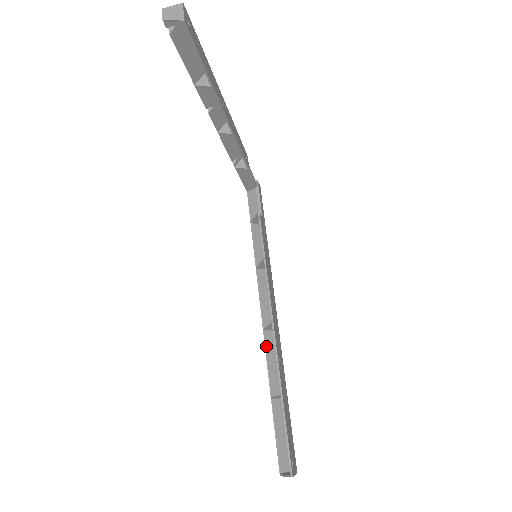
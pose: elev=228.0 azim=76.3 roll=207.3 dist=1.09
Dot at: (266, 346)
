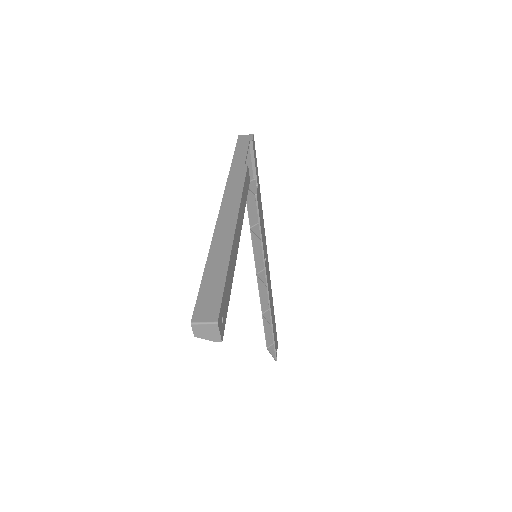
Dot at: (259, 285)
